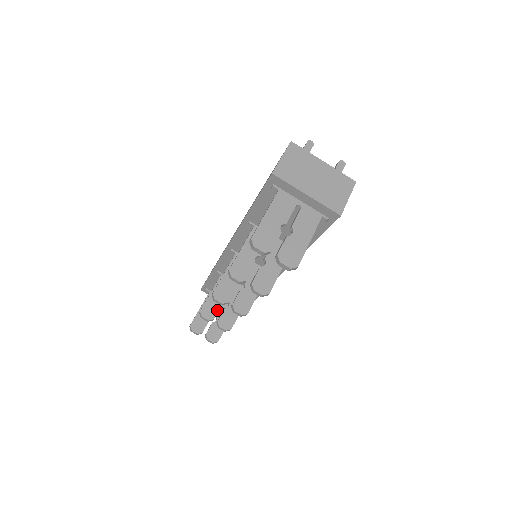
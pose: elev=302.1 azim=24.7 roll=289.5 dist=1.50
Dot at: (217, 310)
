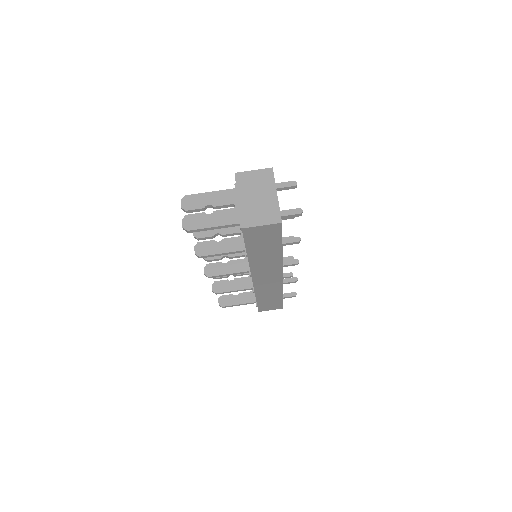
Dot at: occluded
